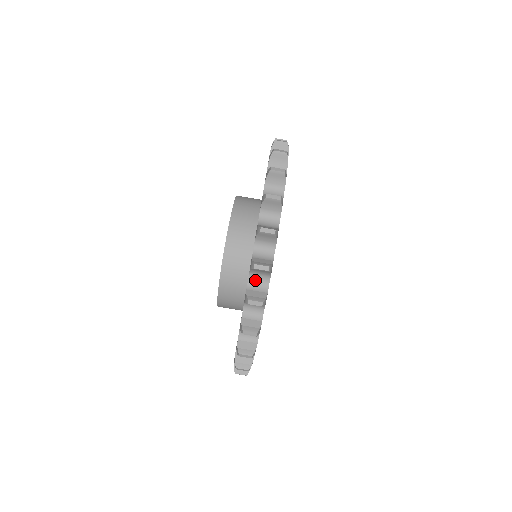
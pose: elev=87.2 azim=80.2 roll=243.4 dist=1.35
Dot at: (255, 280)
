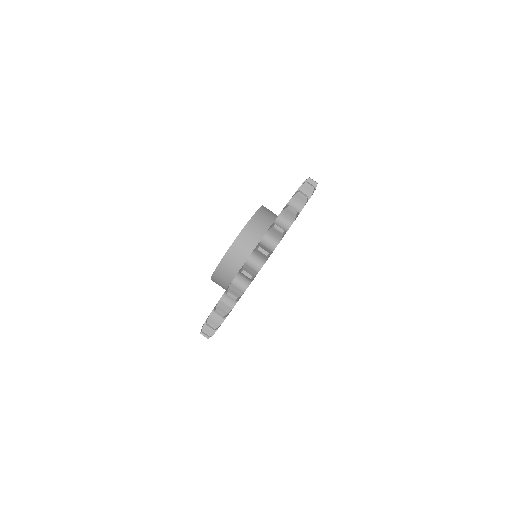
Dot at: (267, 240)
